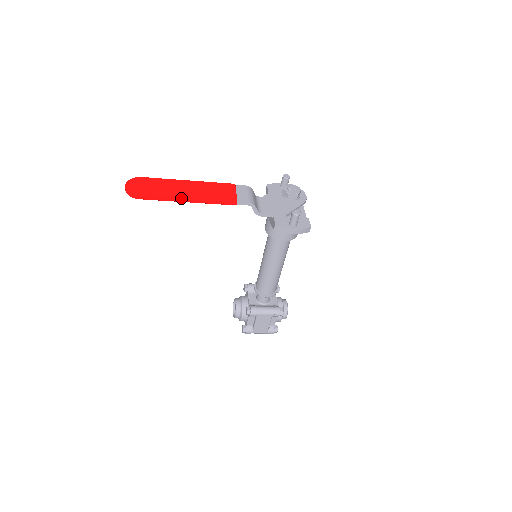
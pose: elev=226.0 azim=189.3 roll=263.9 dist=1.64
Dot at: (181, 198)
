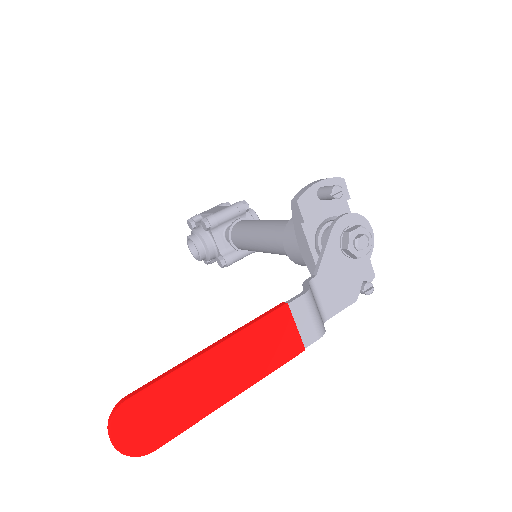
Dot at: occluded
